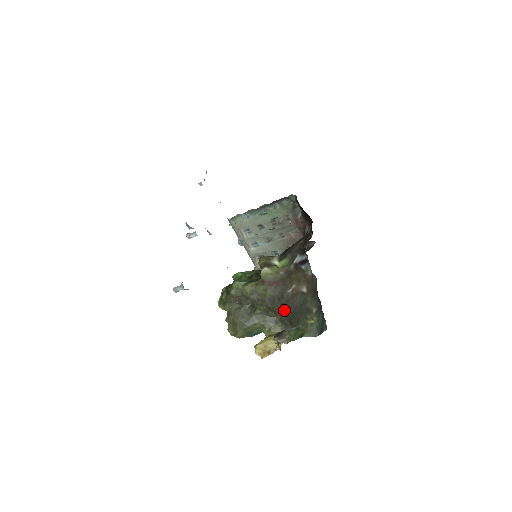
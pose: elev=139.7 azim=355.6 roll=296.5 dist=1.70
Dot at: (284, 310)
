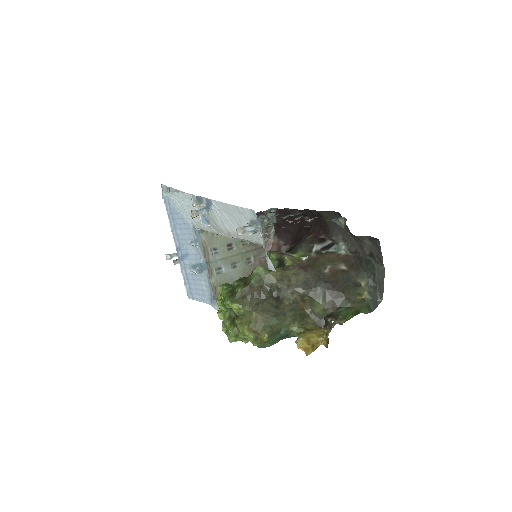
Dot at: (327, 290)
